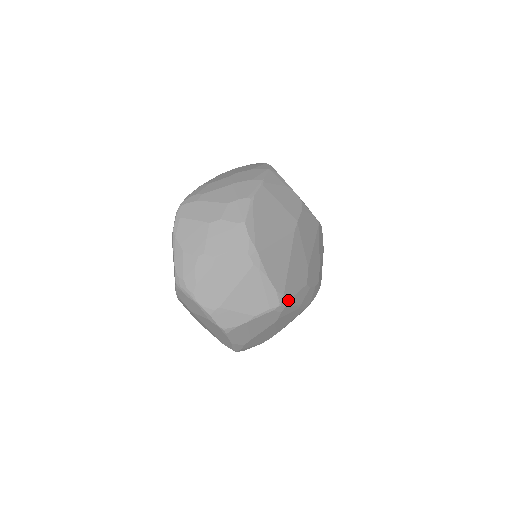
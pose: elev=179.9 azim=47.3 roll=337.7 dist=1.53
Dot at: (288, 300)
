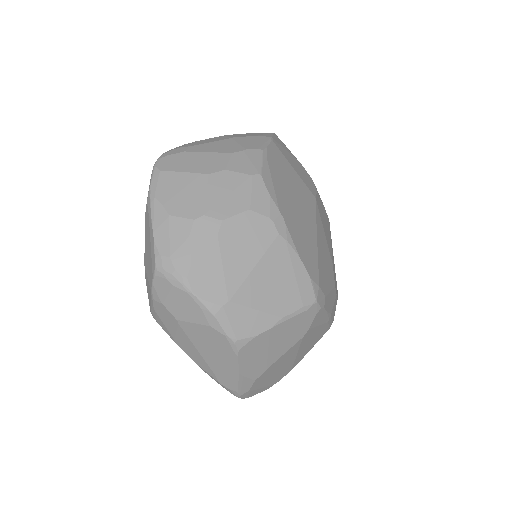
Dot at: (323, 298)
